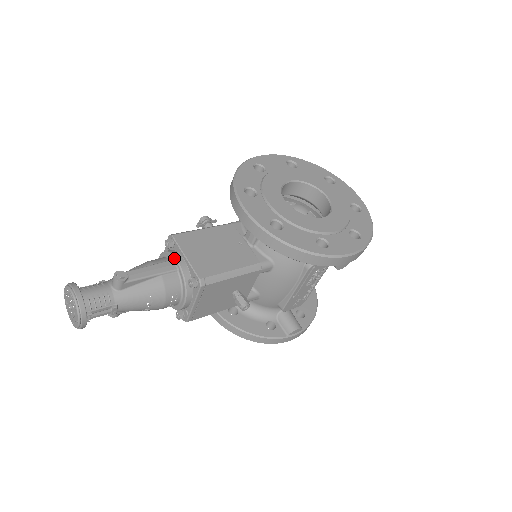
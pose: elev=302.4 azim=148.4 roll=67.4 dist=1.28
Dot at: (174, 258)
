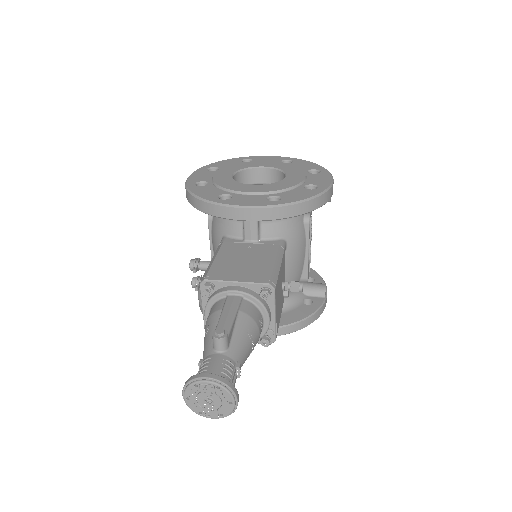
Dot at: (229, 292)
